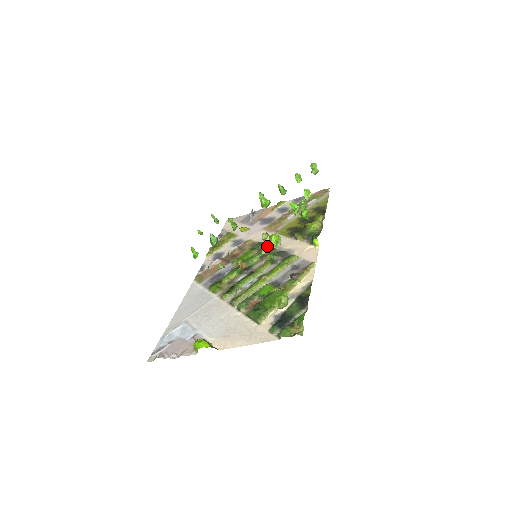
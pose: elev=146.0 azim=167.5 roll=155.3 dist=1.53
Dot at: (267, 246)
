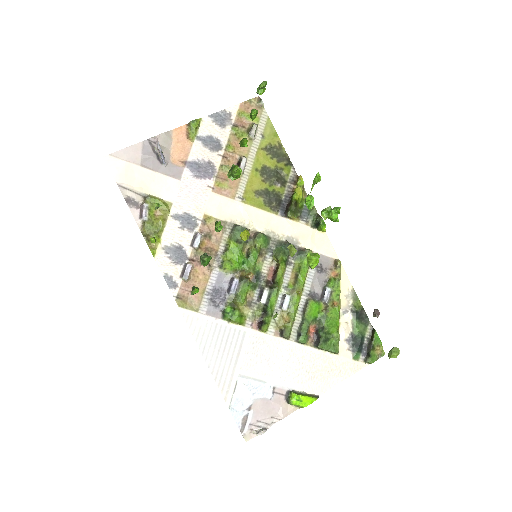
Dot at: (260, 237)
